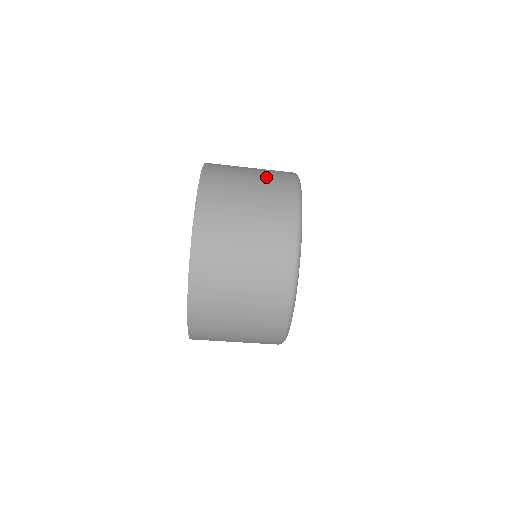
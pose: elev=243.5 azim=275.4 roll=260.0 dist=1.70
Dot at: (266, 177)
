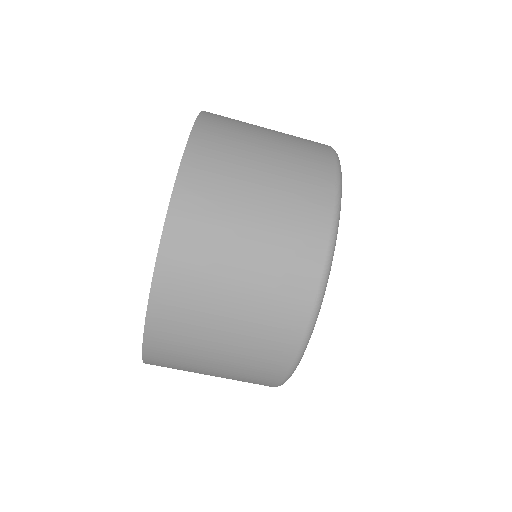
Dot at: occluded
